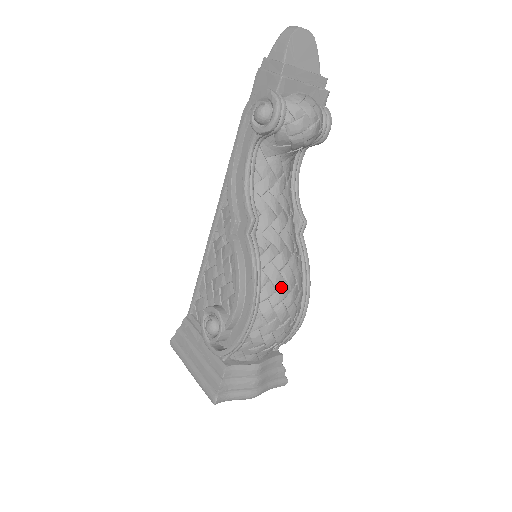
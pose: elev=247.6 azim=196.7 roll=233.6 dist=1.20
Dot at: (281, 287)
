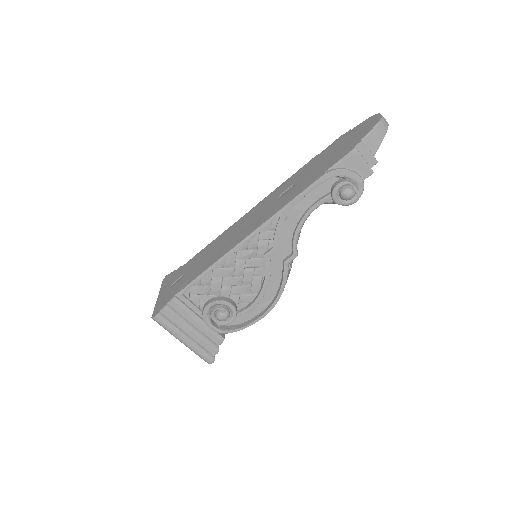
Dot at: occluded
